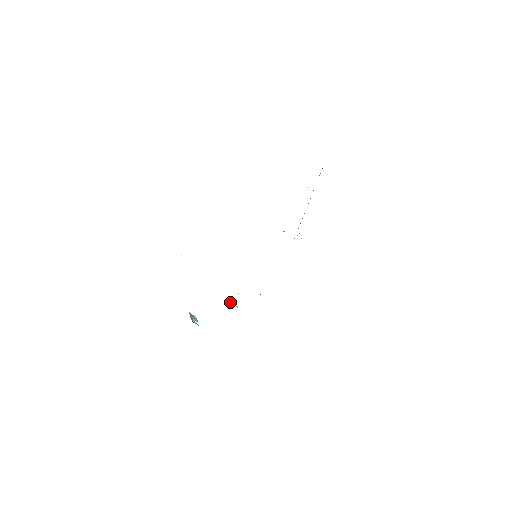
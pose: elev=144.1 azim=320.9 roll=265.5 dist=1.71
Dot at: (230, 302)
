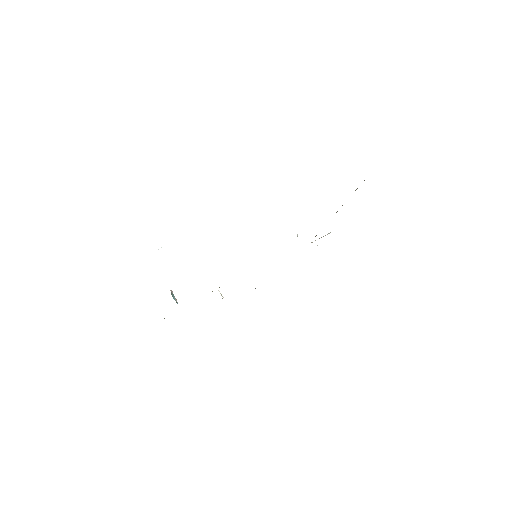
Dot at: (218, 290)
